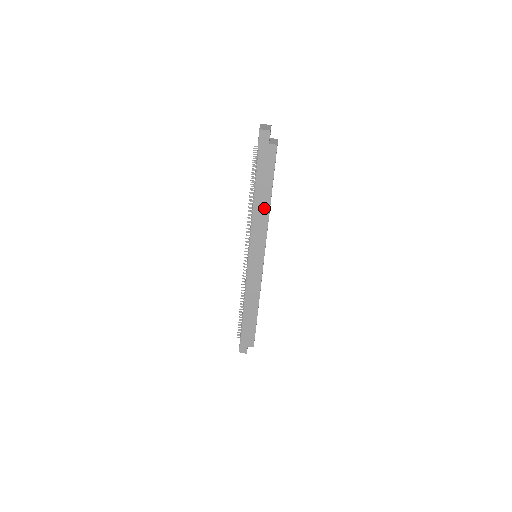
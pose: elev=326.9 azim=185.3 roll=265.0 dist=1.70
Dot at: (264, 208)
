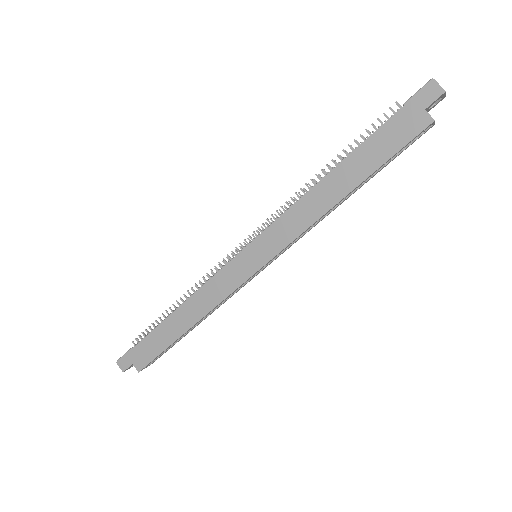
Dot at: (331, 196)
